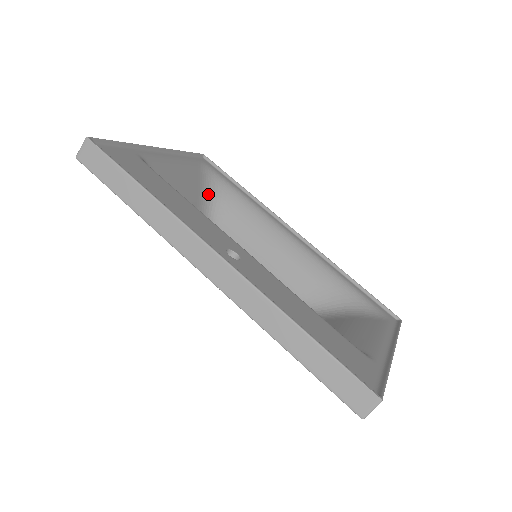
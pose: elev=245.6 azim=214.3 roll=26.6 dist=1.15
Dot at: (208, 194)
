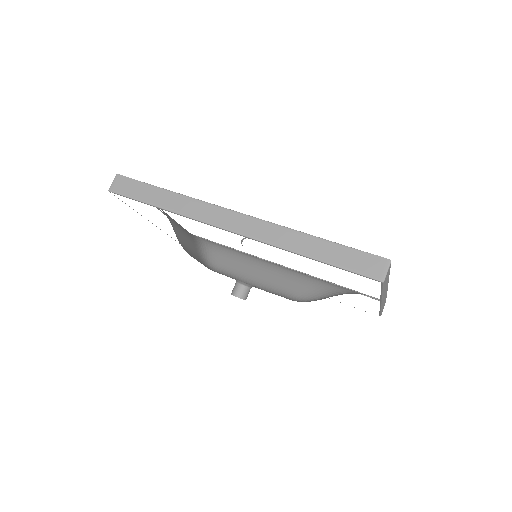
Dot at: (201, 246)
